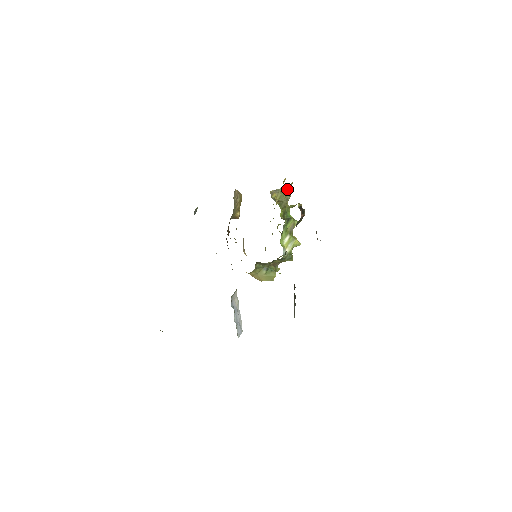
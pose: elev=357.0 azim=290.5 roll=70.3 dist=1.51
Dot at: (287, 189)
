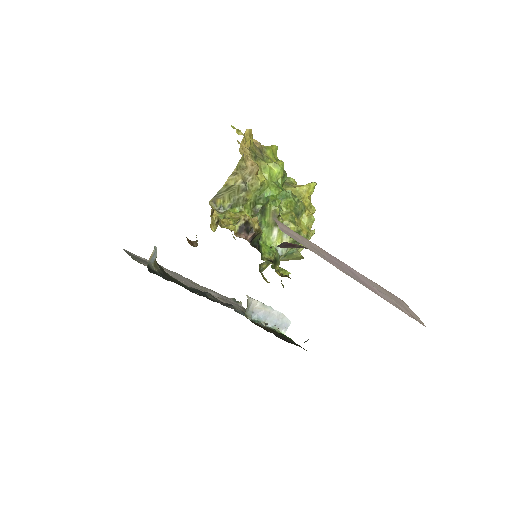
Dot at: (234, 179)
